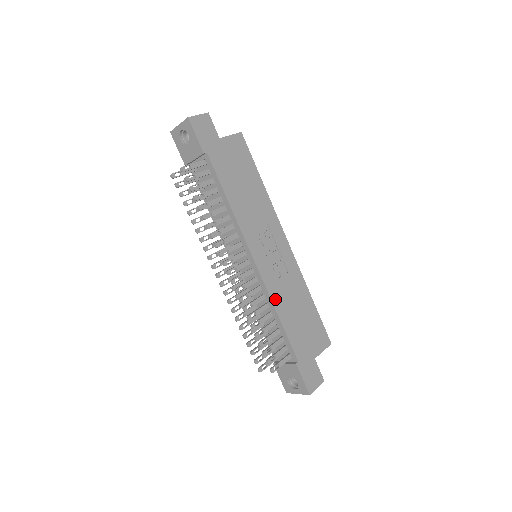
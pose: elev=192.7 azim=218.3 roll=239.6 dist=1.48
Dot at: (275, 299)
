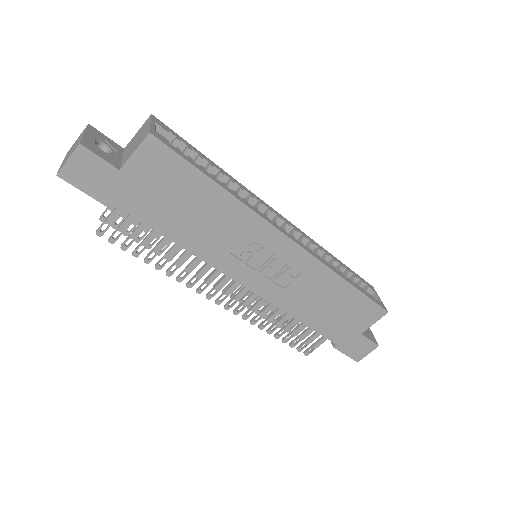
Dot at: (287, 307)
